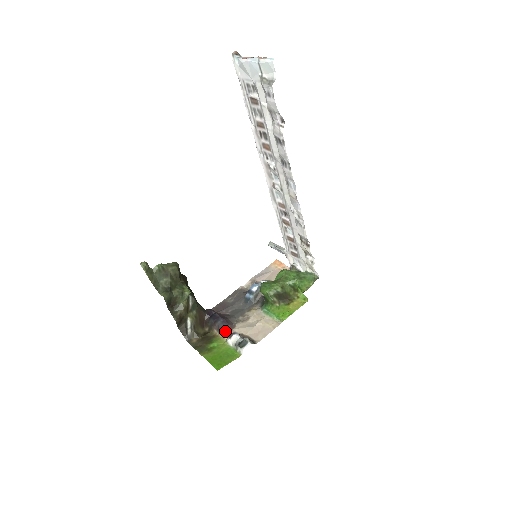
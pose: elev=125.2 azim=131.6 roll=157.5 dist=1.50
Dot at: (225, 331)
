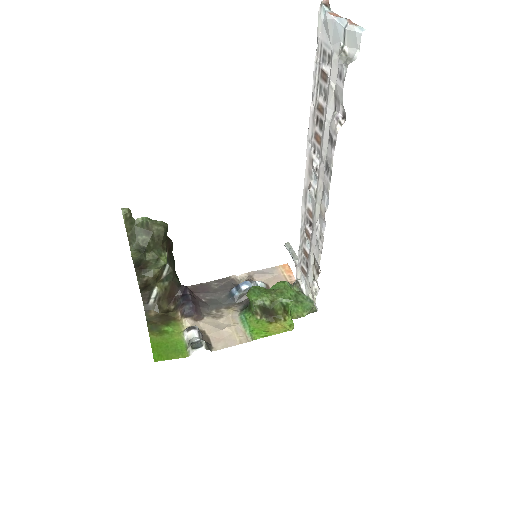
Dot at: (188, 319)
